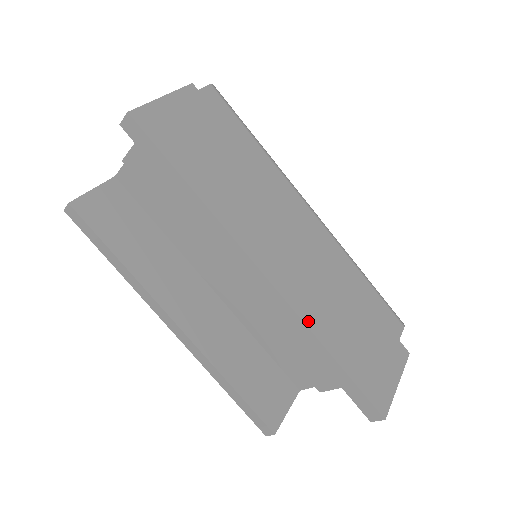
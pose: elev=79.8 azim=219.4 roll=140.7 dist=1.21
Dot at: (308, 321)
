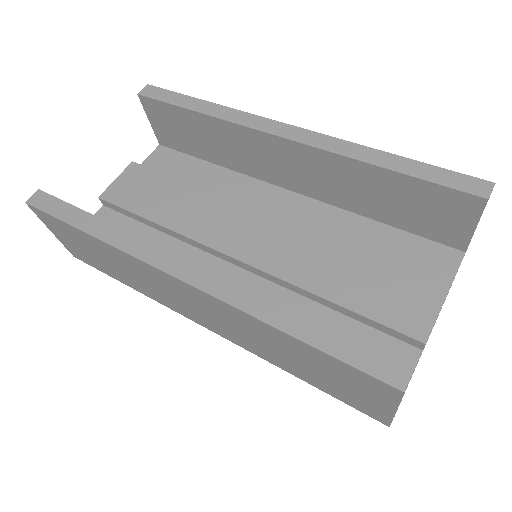
Dot at: (350, 146)
